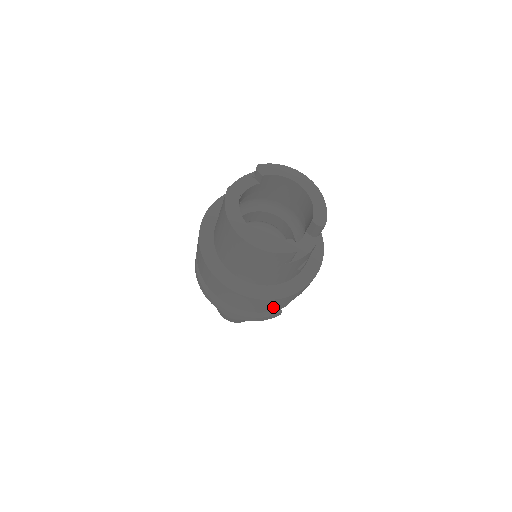
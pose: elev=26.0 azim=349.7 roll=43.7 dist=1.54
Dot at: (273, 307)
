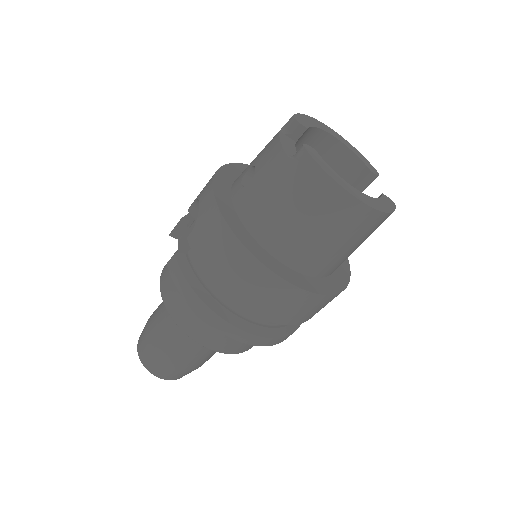
Dot at: occluded
